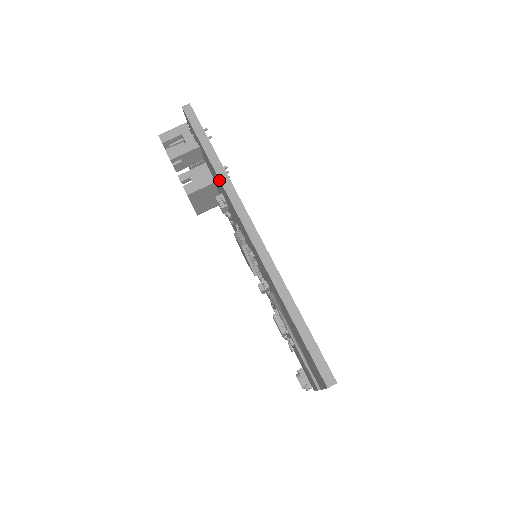
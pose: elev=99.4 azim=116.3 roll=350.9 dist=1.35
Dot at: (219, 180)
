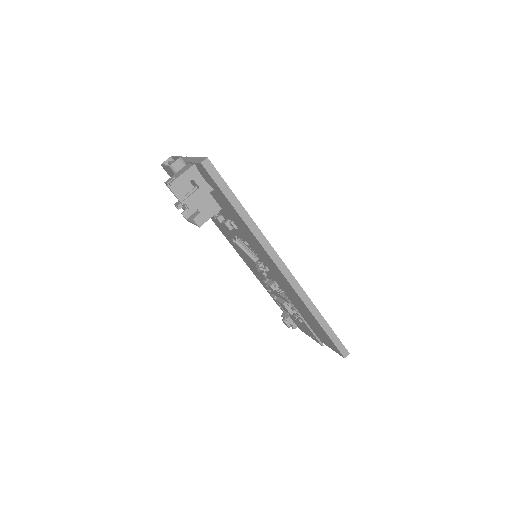
Dot at: (251, 232)
